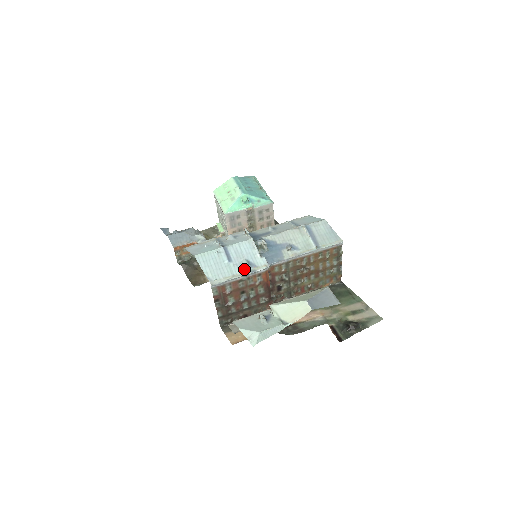
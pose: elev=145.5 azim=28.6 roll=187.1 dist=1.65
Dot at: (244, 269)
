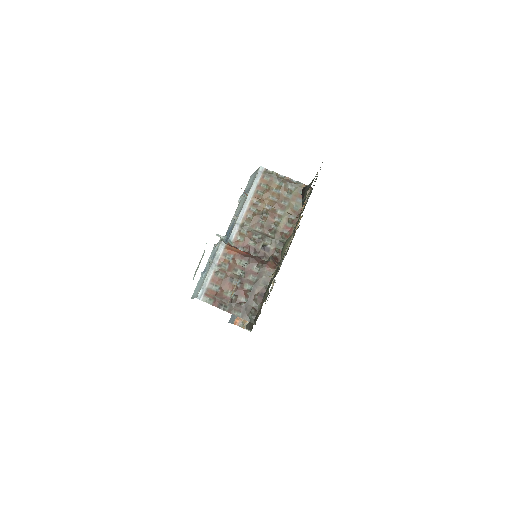
Dot at: (210, 264)
